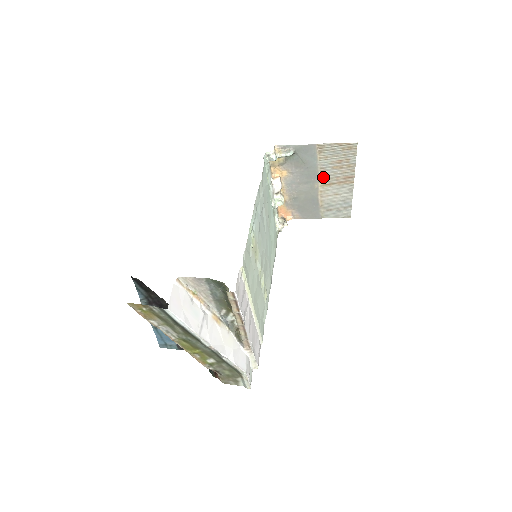
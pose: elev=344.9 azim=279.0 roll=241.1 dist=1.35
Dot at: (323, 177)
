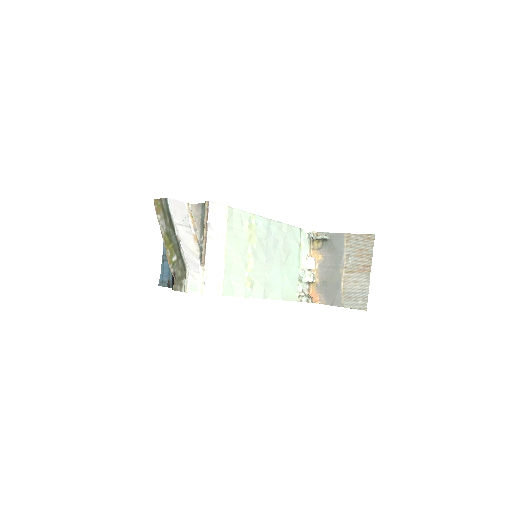
Dot at: (347, 264)
